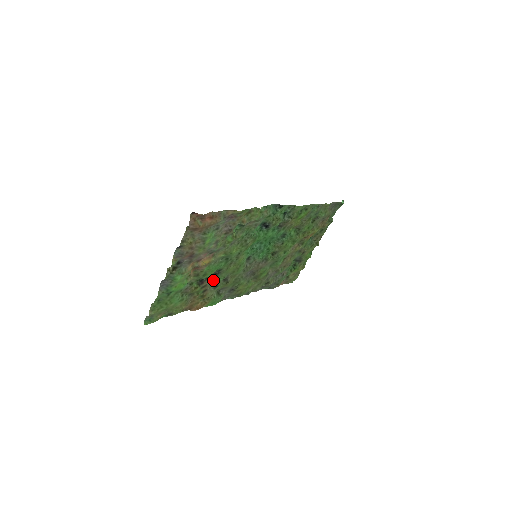
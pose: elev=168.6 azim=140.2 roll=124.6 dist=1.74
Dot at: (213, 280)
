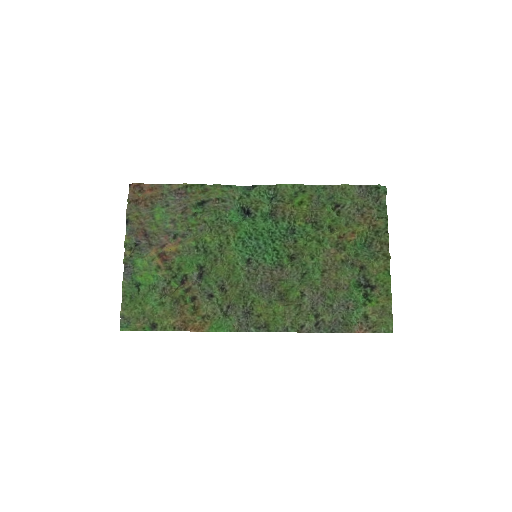
Dot at: (200, 283)
